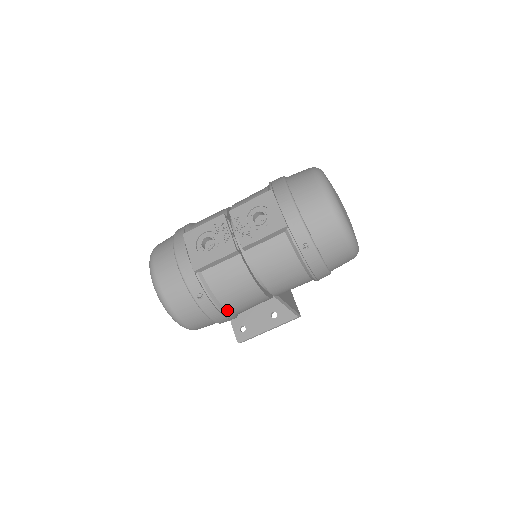
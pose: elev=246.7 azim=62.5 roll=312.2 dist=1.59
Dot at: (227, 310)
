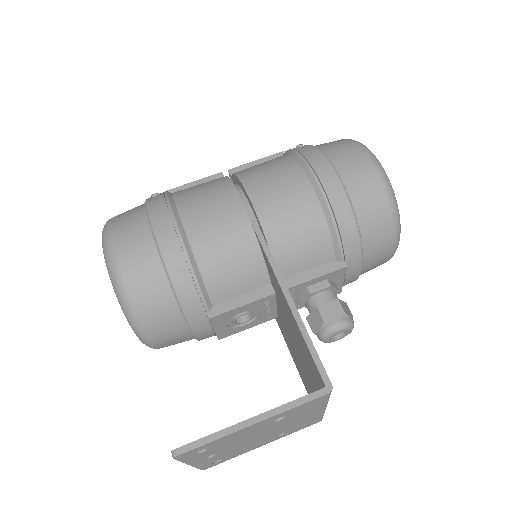
Dot at: (178, 211)
